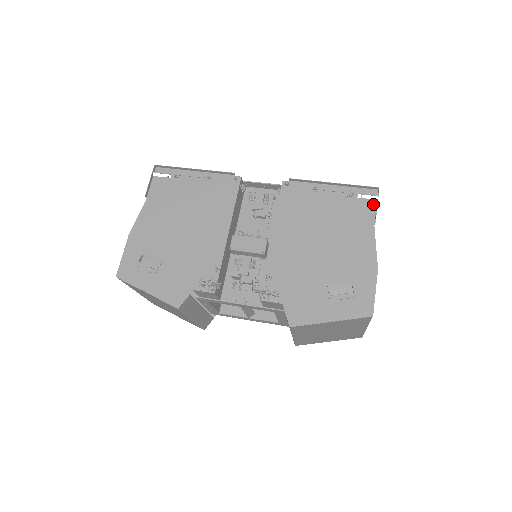
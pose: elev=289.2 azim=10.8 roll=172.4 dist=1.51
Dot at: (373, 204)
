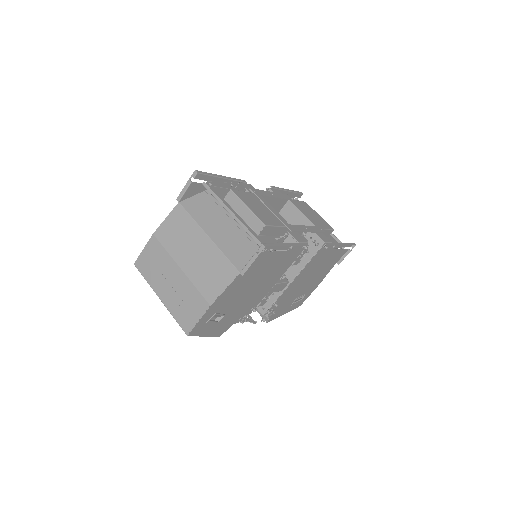
Dot at: (346, 252)
